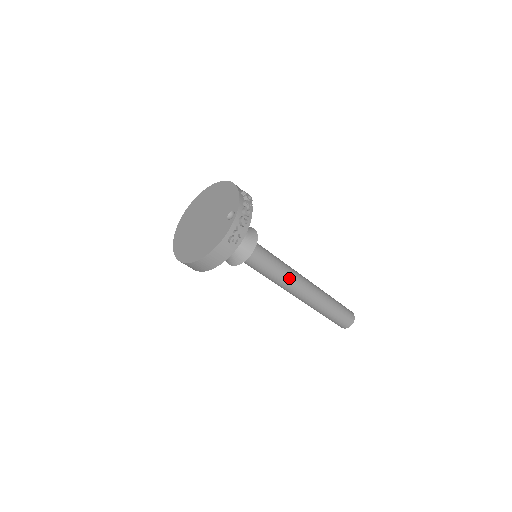
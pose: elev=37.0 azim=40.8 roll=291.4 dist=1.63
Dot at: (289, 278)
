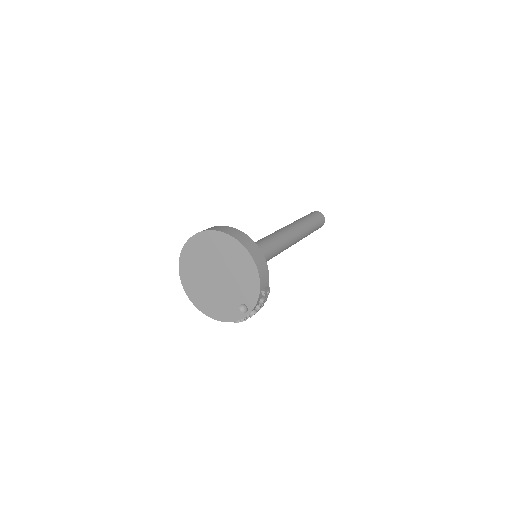
Dot at: occluded
